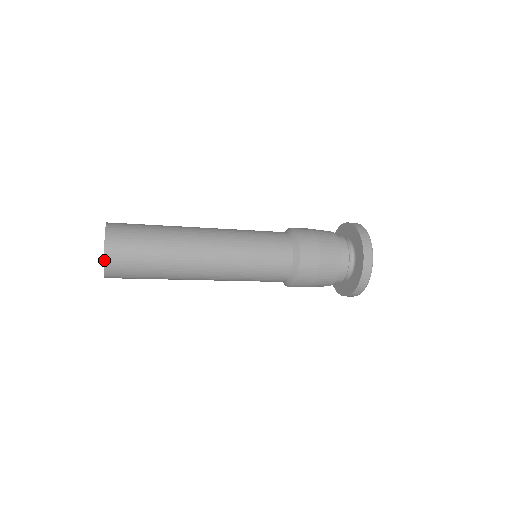
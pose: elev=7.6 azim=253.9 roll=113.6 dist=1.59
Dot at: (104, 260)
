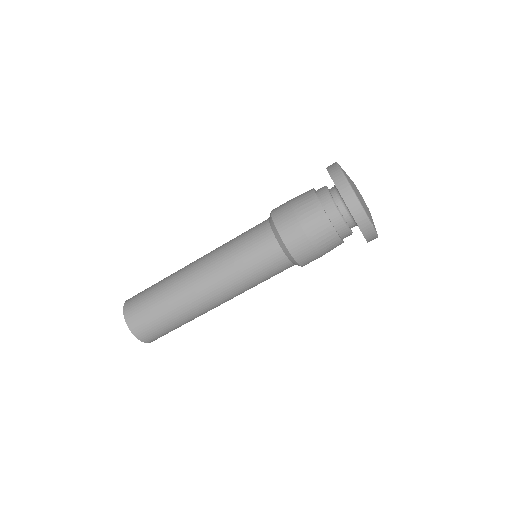
Dot at: occluded
